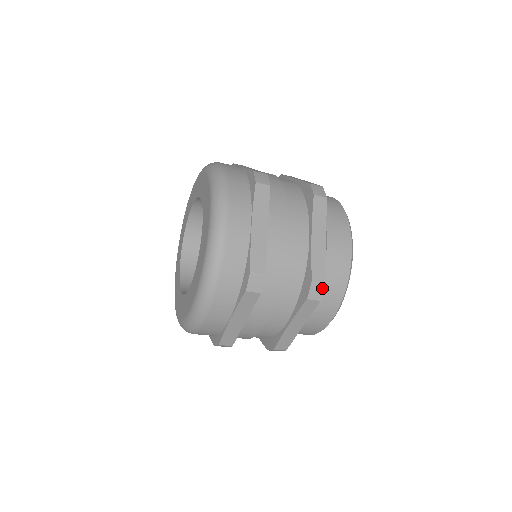
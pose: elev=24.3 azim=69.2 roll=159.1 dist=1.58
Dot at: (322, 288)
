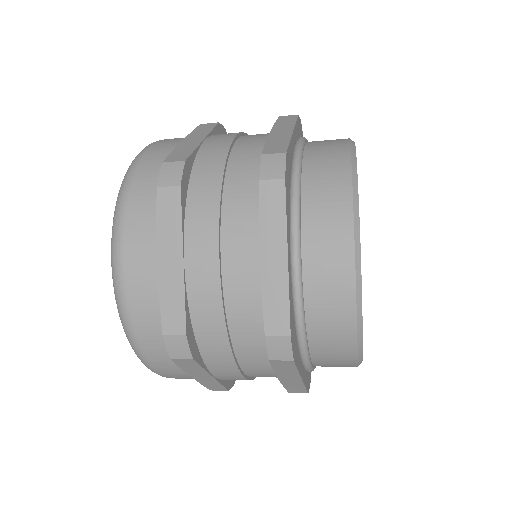
Dot at: (282, 160)
